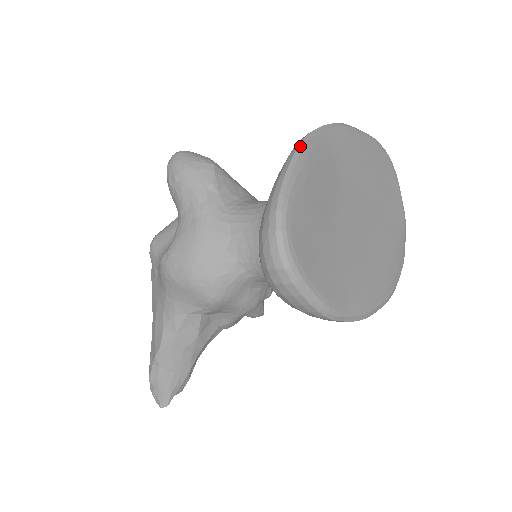
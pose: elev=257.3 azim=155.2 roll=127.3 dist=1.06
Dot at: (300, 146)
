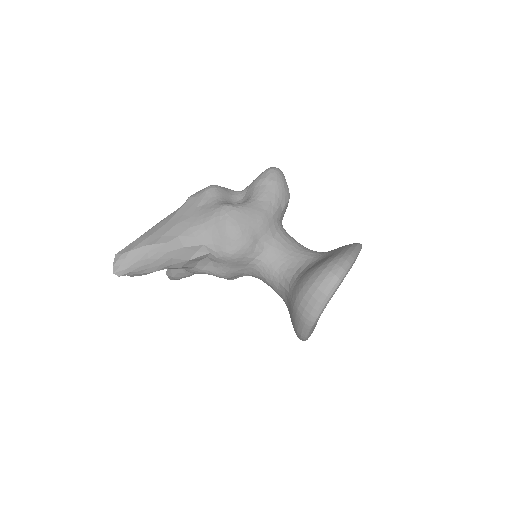
Dot at: (361, 246)
